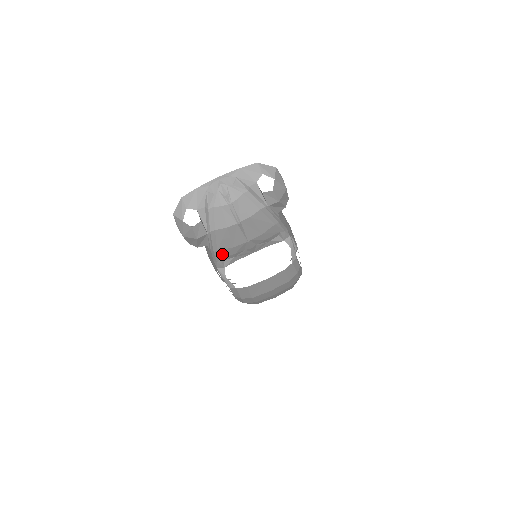
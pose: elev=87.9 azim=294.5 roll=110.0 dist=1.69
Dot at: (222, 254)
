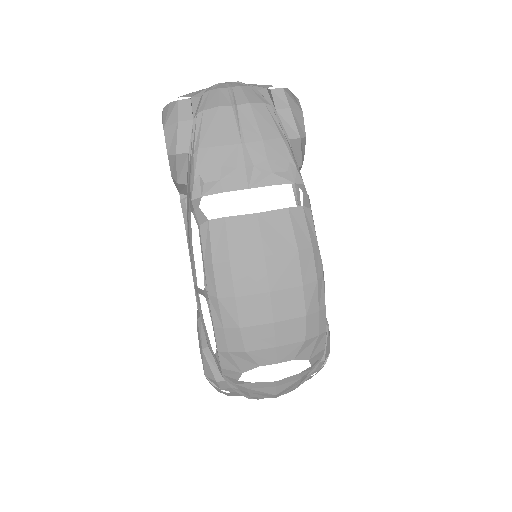
Dot at: (204, 161)
